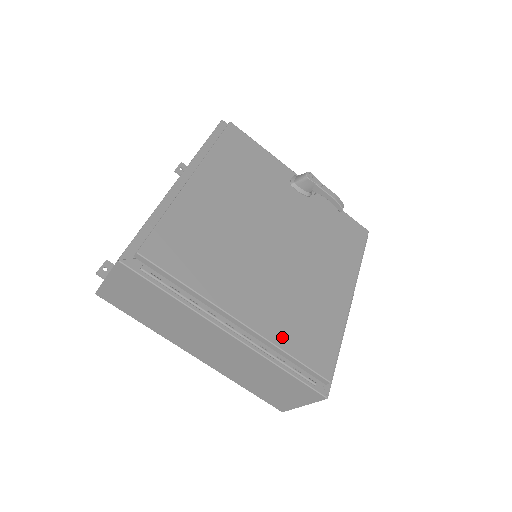
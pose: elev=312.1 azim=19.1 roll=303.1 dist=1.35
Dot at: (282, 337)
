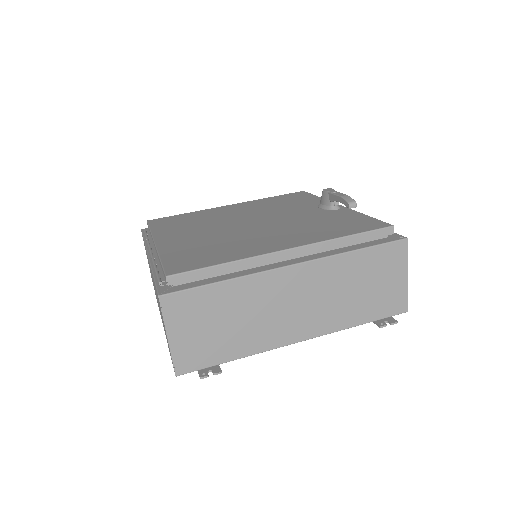
Dot at: (170, 252)
